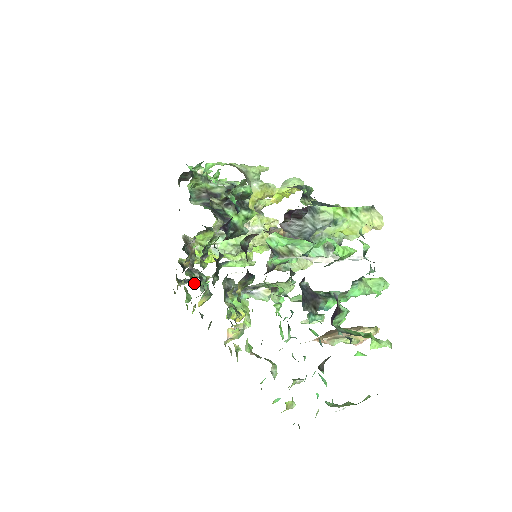
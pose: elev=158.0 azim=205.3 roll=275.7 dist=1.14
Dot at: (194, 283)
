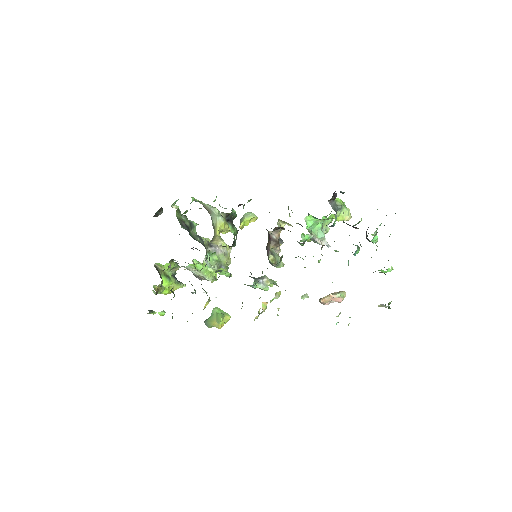
Dot at: occluded
